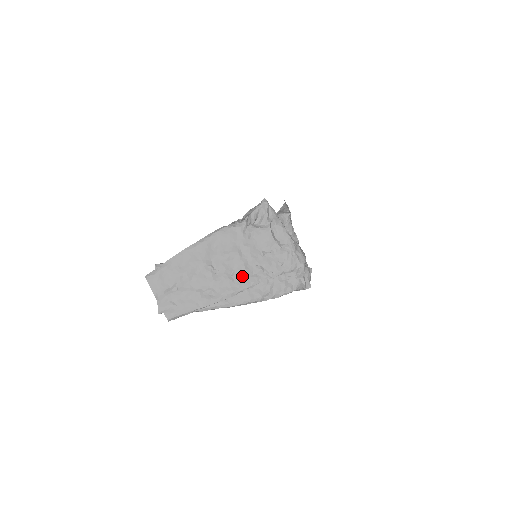
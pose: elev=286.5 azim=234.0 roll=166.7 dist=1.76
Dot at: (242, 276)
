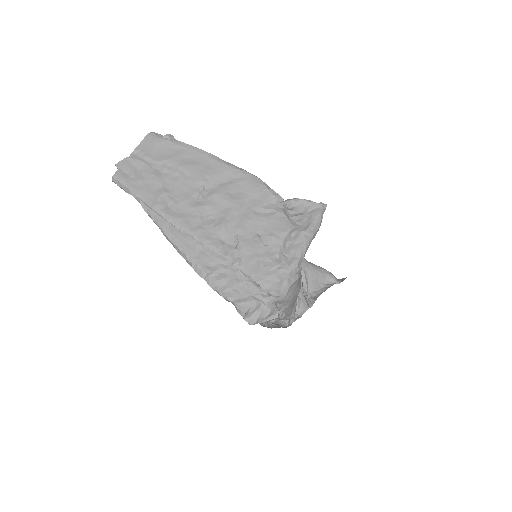
Dot at: (213, 228)
